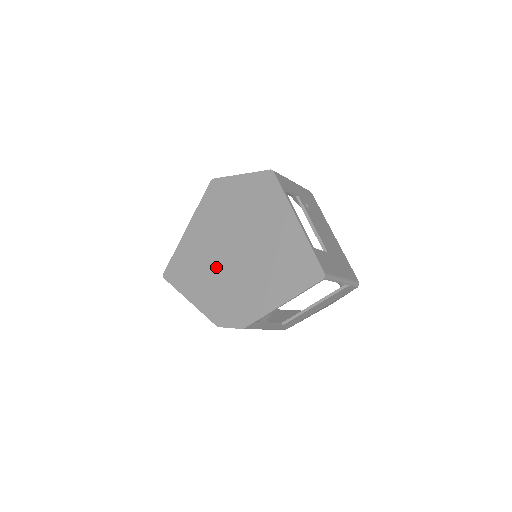
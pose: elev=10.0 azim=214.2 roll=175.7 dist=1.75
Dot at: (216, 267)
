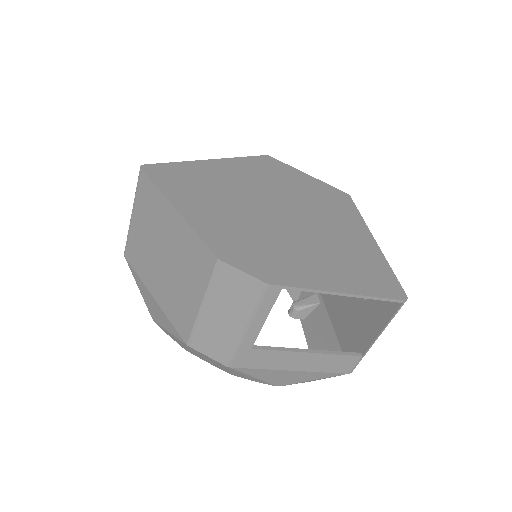
Dot at: (244, 209)
